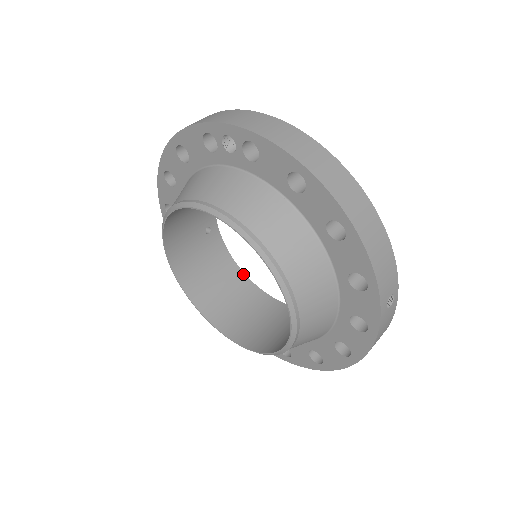
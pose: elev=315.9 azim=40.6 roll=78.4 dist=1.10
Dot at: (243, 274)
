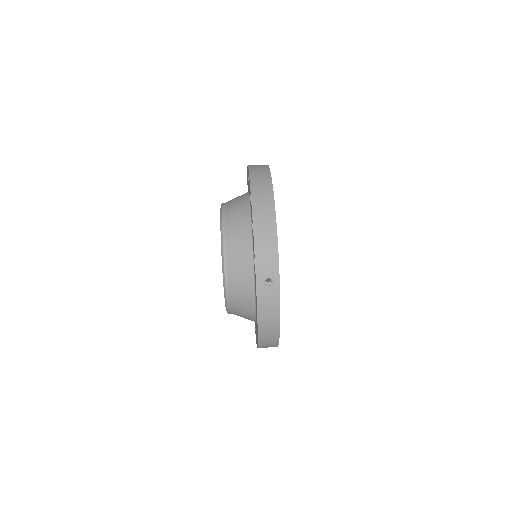
Dot at: occluded
